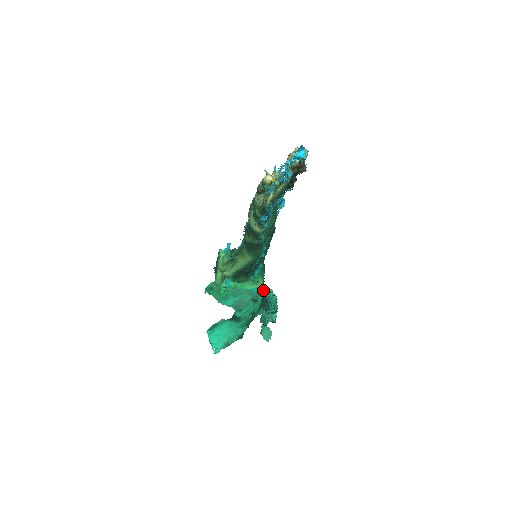
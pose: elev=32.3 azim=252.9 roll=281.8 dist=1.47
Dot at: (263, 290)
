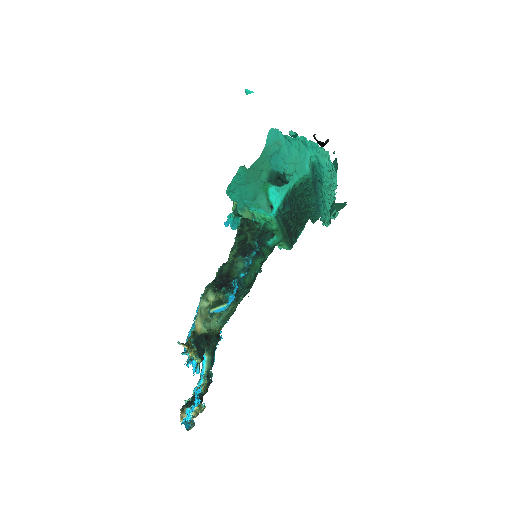
Dot at: (290, 249)
